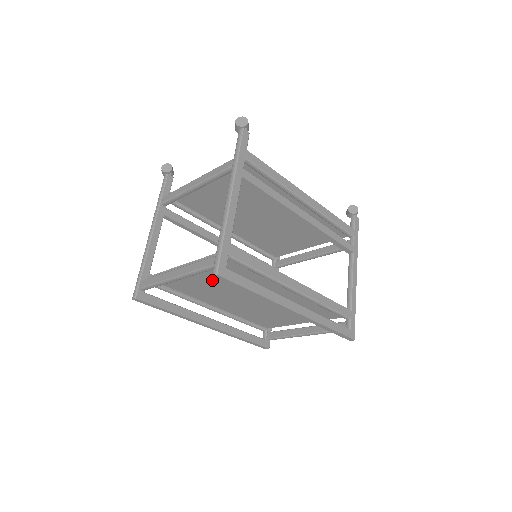
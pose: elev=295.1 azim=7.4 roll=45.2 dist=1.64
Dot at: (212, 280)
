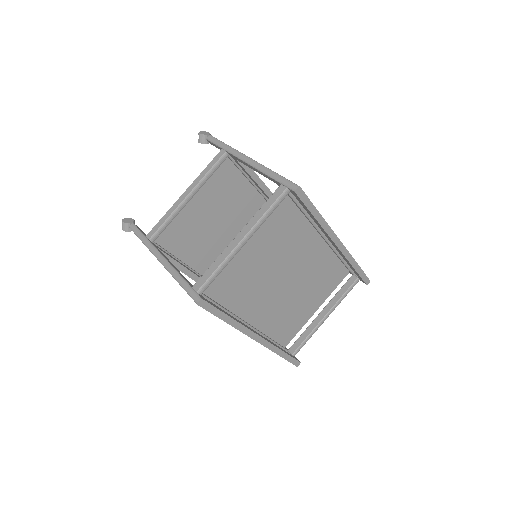
Dot at: (259, 254)
